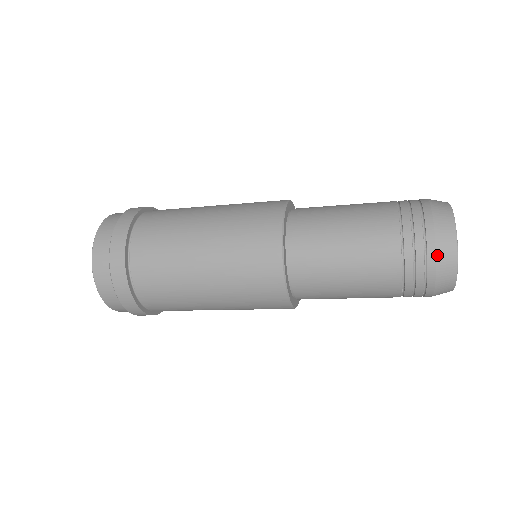
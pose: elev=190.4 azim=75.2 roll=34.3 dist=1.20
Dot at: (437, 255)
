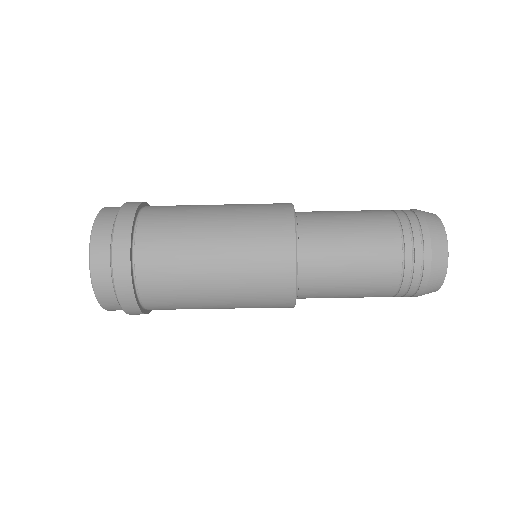
Dot at: (431, 271)
